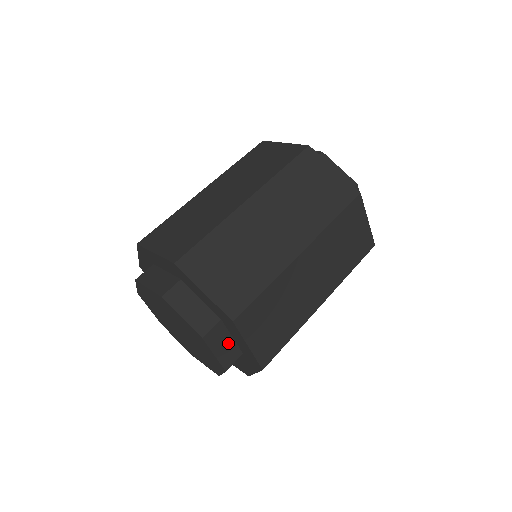
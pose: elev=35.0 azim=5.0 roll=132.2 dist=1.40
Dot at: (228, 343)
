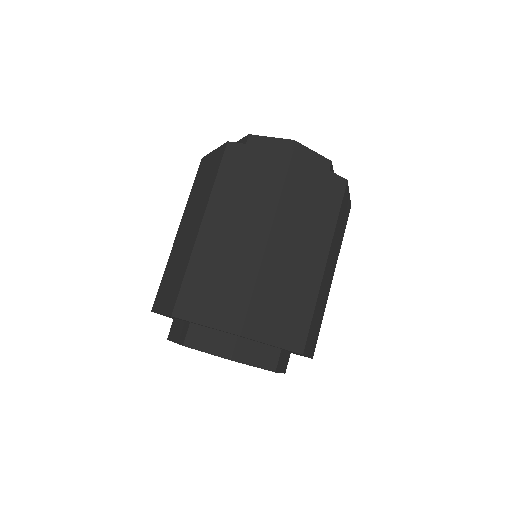
Dot at: (285, 357)
